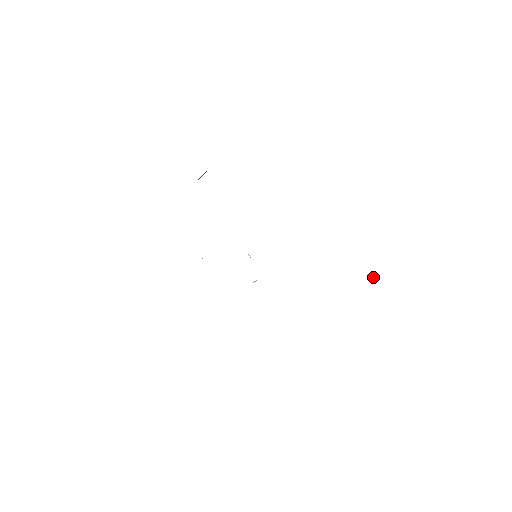
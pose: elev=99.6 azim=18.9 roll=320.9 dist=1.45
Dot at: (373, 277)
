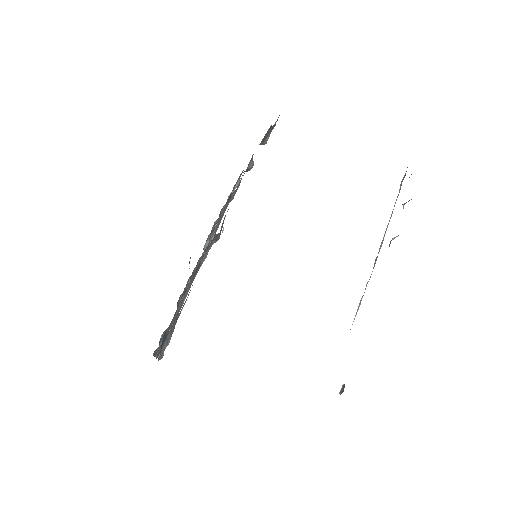
Dot at: (343, 386)
